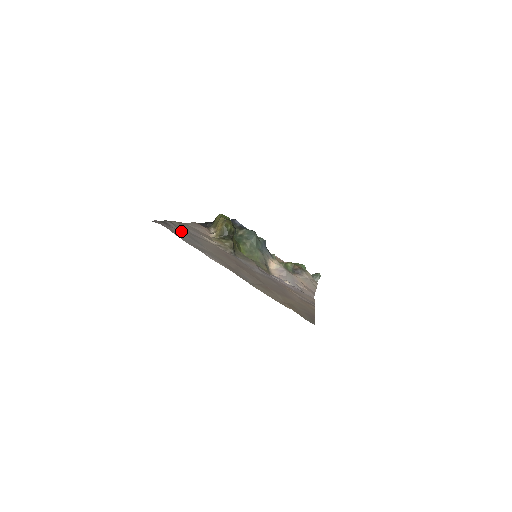
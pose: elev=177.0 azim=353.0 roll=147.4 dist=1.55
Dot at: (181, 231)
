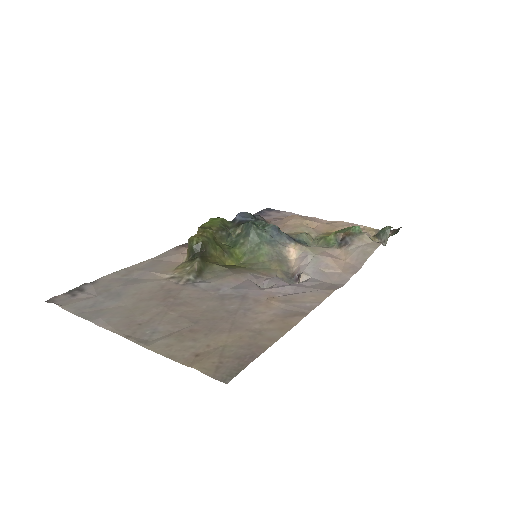
Dot at: (96, 291)
